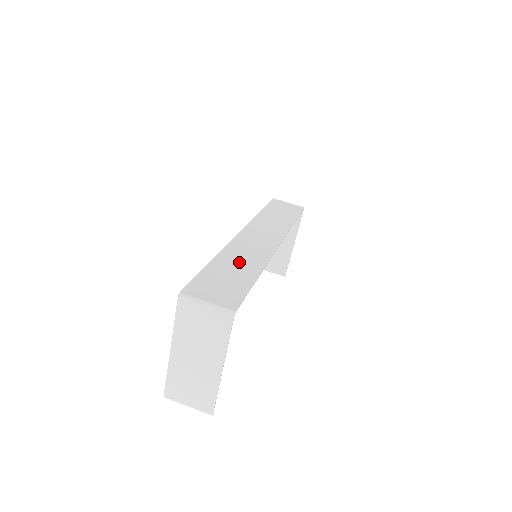
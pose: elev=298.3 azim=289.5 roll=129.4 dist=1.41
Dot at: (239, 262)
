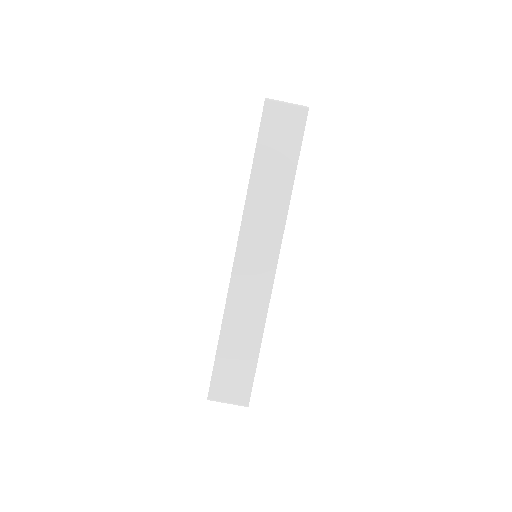
Dot at: (242, 329)
